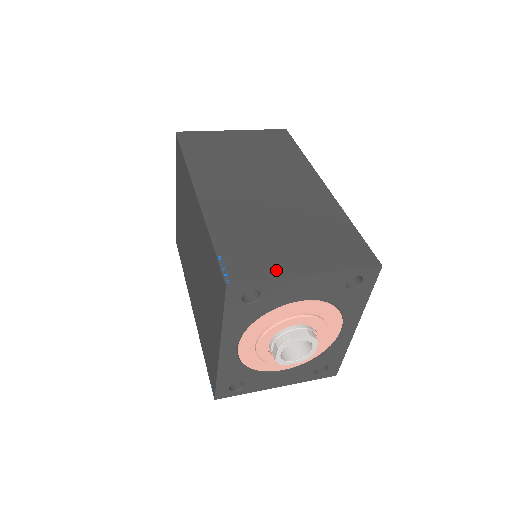
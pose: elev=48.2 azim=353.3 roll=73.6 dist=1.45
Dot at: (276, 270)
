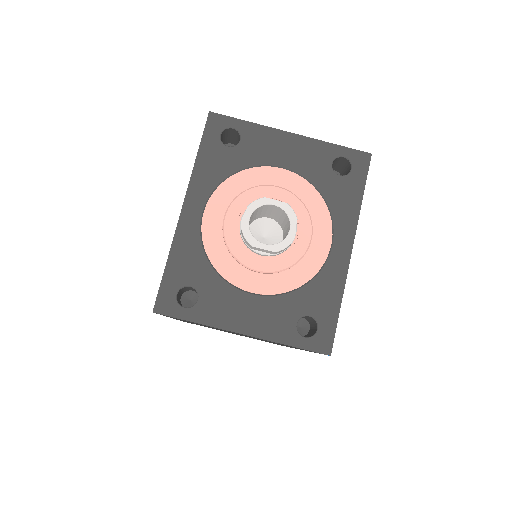
Dot at: occluded
